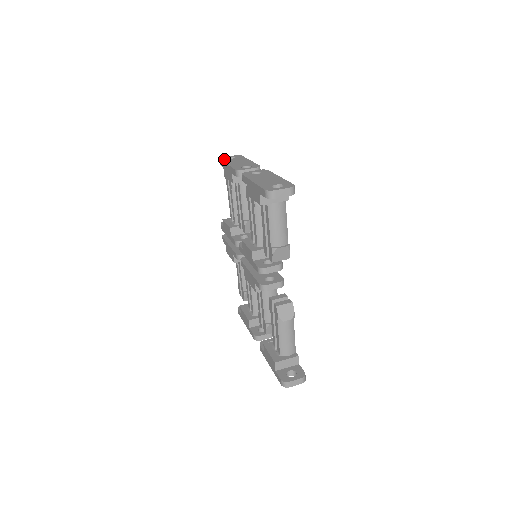
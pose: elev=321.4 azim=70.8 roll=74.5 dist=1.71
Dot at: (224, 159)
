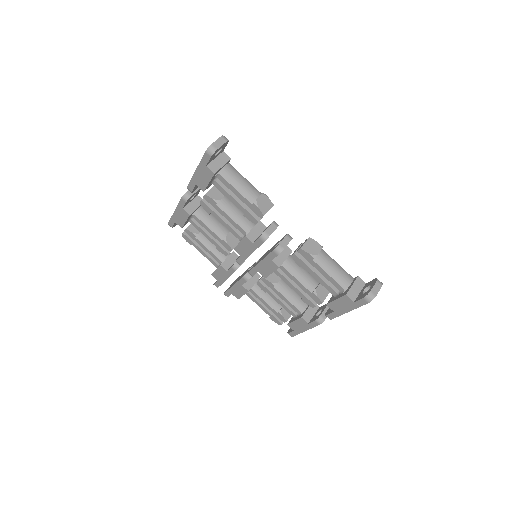
Dot at: occluded
